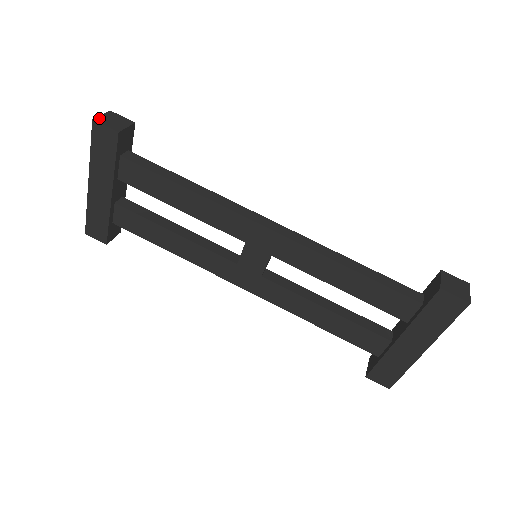
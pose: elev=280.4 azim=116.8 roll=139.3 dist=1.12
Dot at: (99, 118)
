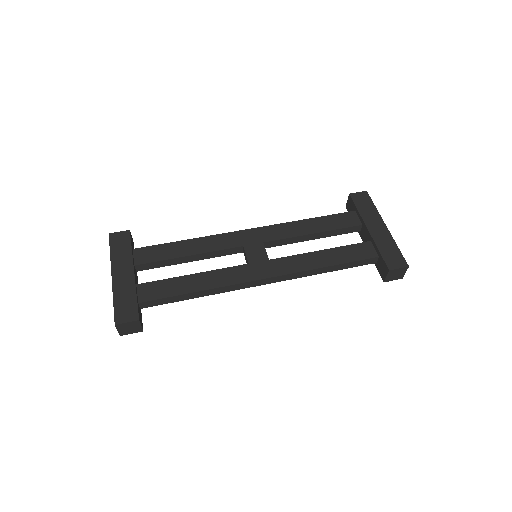
Dot at: occluded
